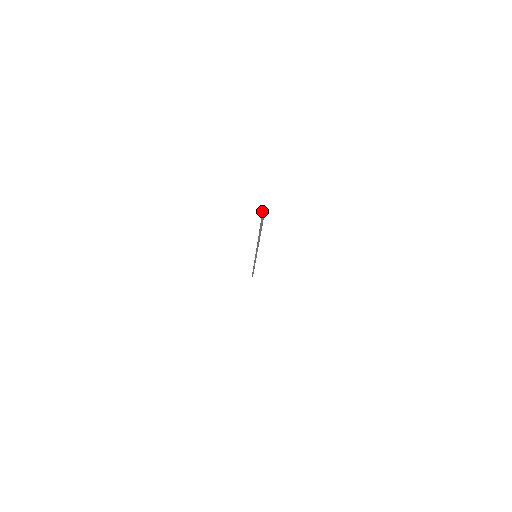
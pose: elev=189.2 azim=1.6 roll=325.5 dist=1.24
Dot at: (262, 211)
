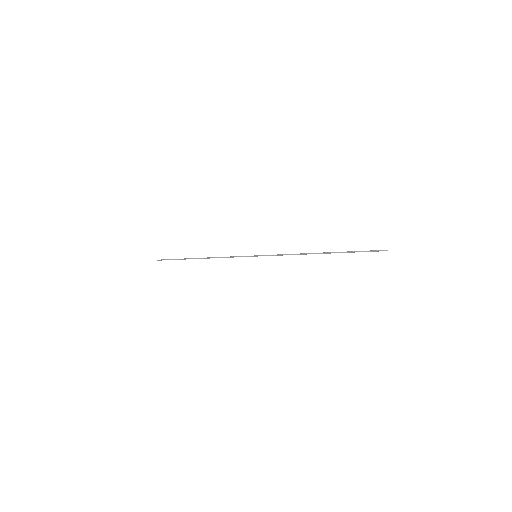
Dot at: occluded
